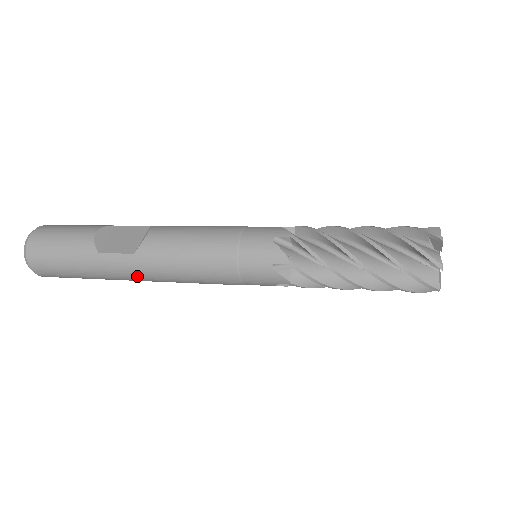
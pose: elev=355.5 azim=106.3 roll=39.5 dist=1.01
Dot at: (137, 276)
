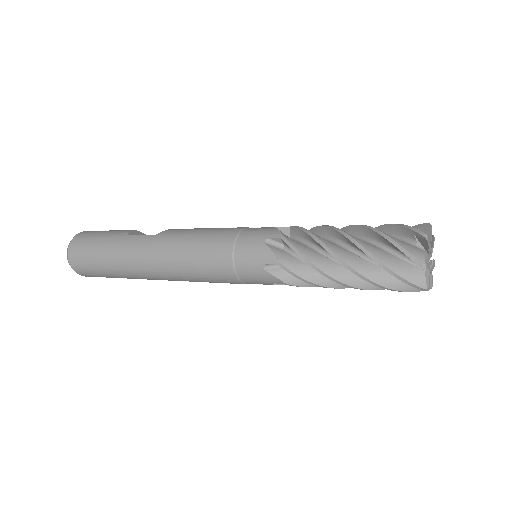
Dot at: (147, 256)
